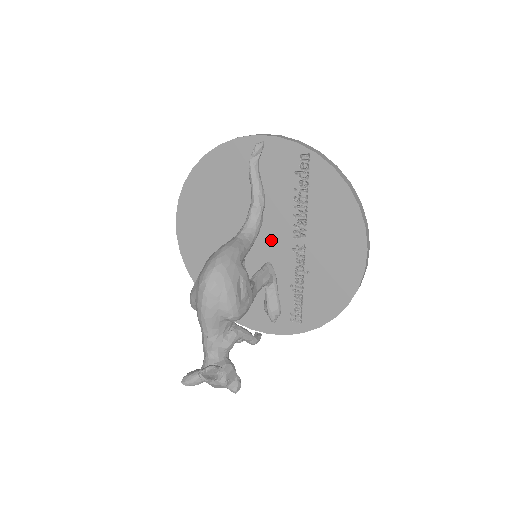
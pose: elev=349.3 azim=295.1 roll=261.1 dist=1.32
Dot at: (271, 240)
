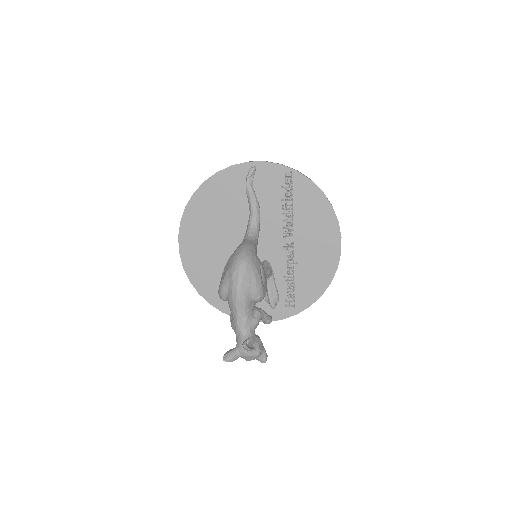
Dot at: (265, 242)
